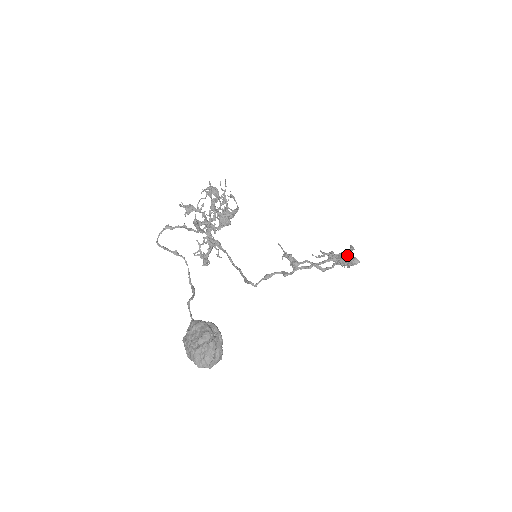
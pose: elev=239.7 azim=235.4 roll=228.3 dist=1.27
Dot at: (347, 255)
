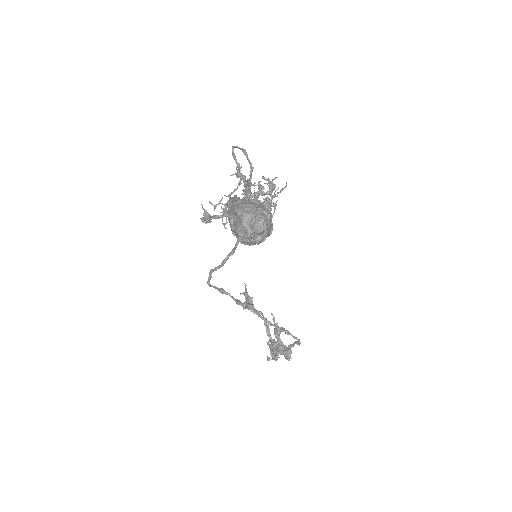
Dot at: occluded
